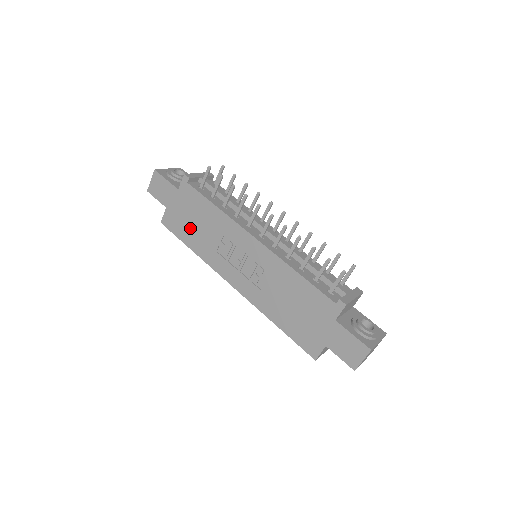
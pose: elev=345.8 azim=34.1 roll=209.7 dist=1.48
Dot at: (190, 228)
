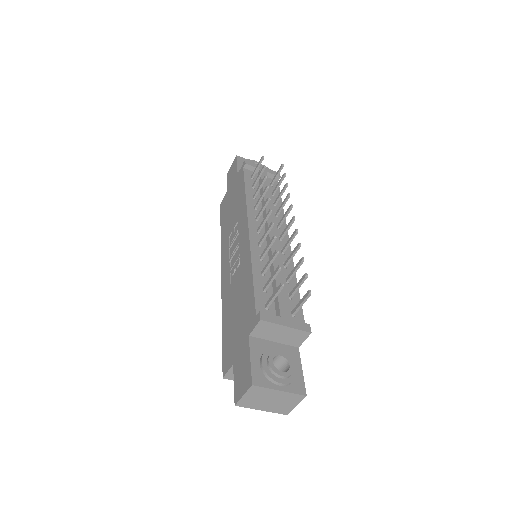
Dot at: (228, 211)
